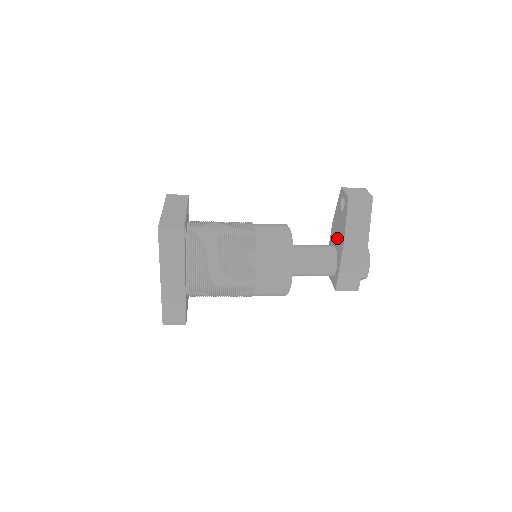
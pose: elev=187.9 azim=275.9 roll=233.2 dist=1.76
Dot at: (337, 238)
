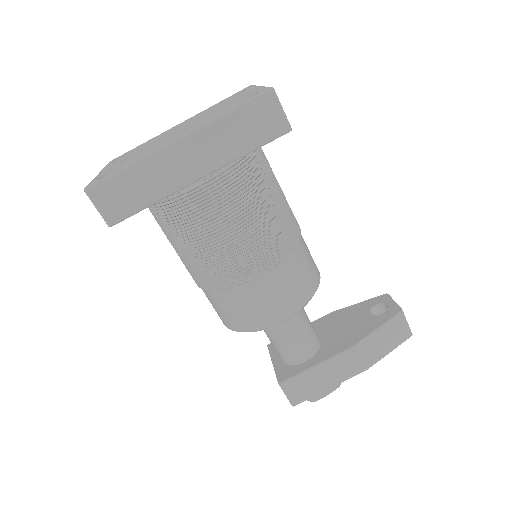
Dot at: (334, 333)
